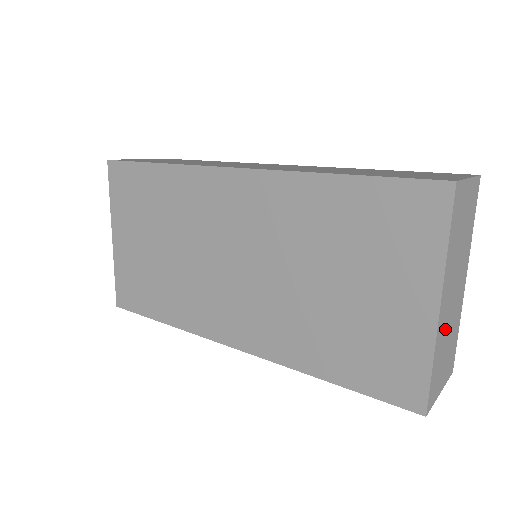
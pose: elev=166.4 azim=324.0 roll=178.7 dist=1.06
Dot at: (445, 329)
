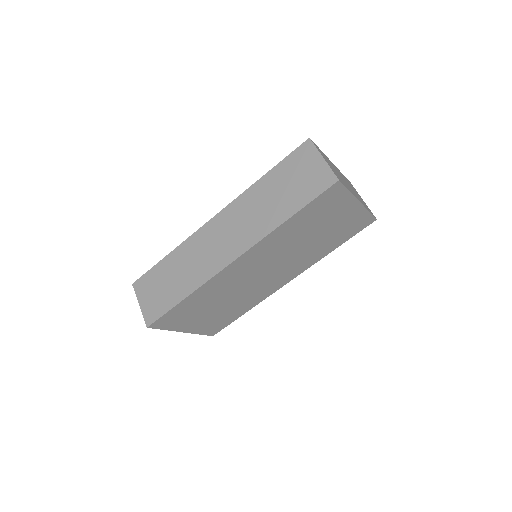
Dot at: occluded
